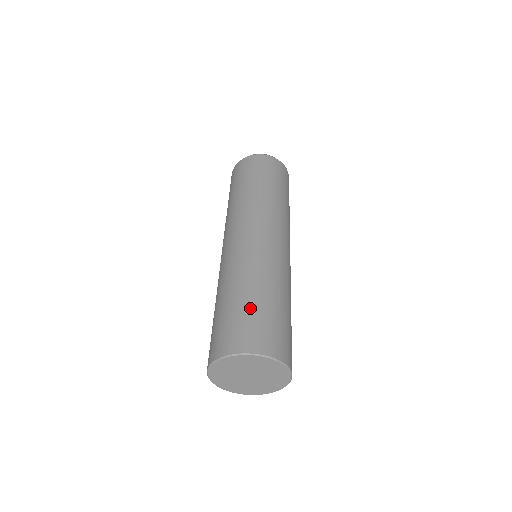
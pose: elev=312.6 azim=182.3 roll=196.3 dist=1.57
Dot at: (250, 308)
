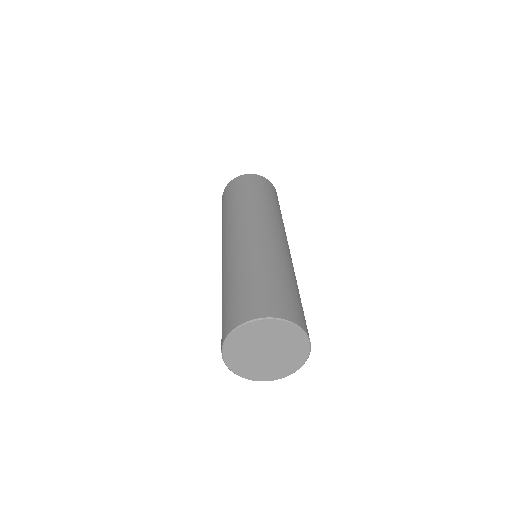
Dot at: (238, 289)
